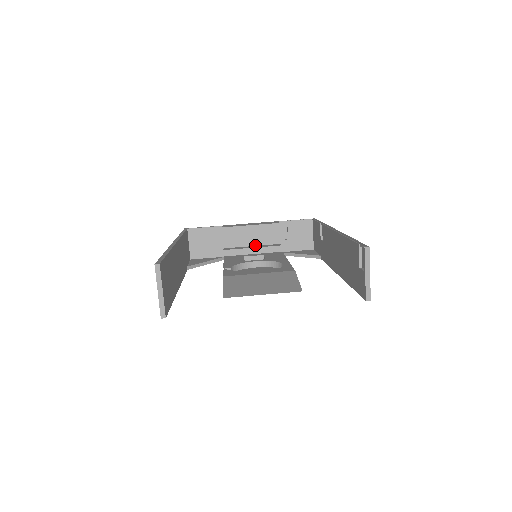
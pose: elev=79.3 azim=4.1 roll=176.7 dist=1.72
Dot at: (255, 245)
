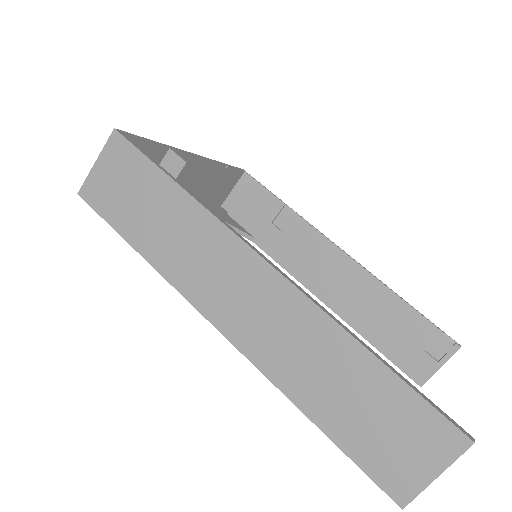
Dot at: occluded
